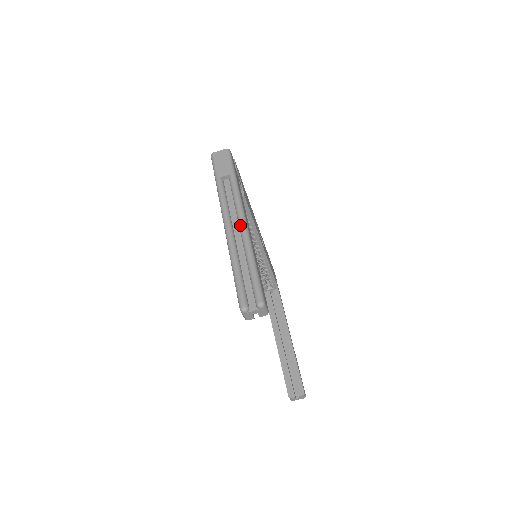
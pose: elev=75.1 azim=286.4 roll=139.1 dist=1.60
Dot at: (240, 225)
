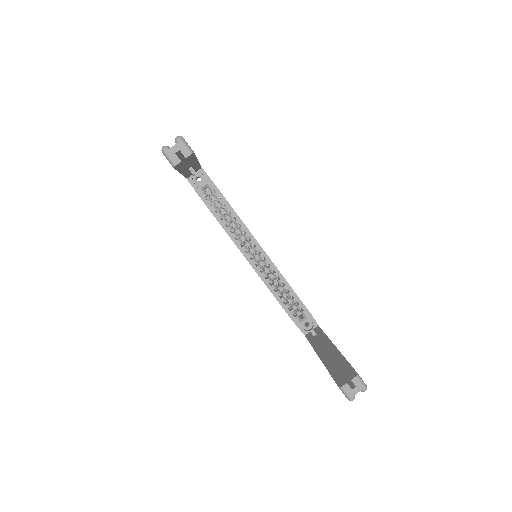
Dot at: occluded
